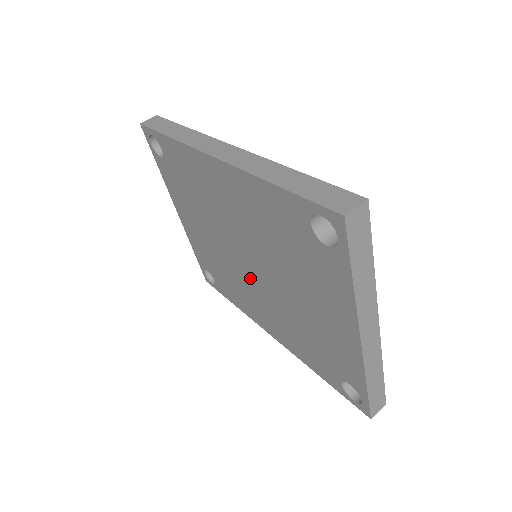
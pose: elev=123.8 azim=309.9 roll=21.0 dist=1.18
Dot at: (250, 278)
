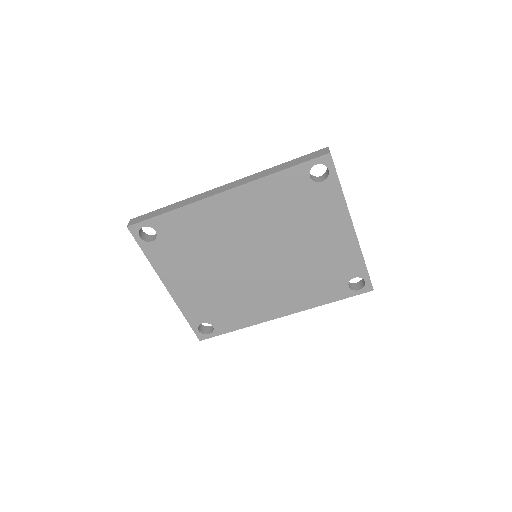
Dot at: (258, 275)
